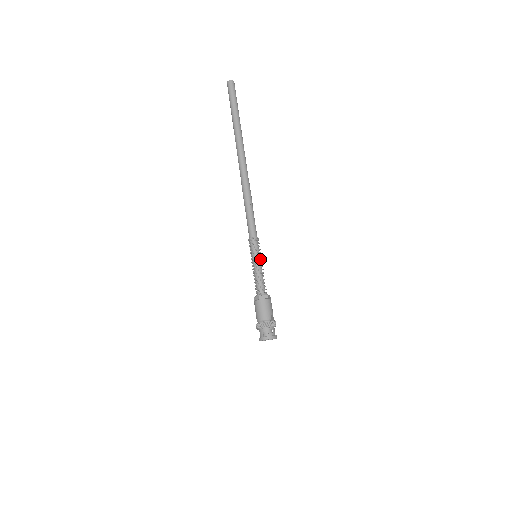
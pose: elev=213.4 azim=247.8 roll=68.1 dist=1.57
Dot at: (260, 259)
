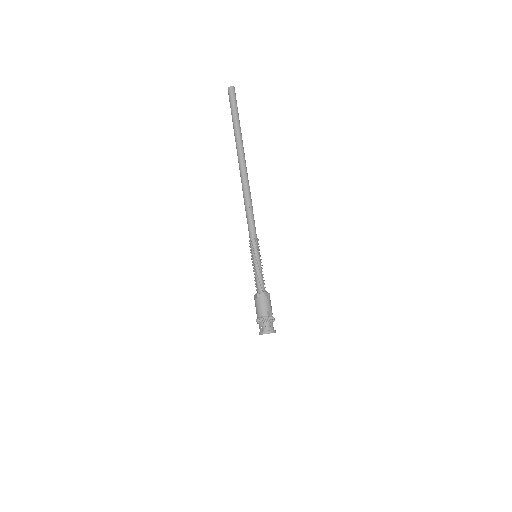
Dot at: (258, 259)
